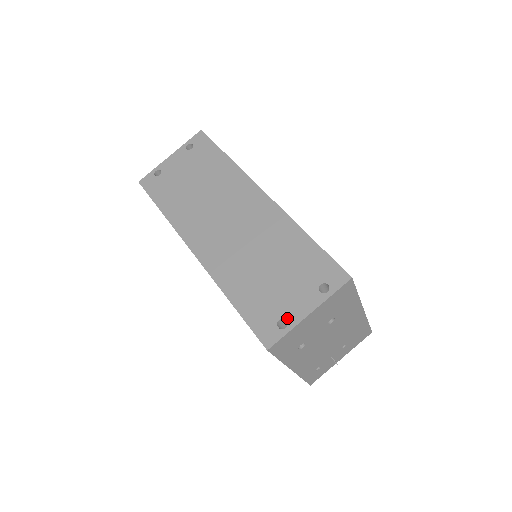
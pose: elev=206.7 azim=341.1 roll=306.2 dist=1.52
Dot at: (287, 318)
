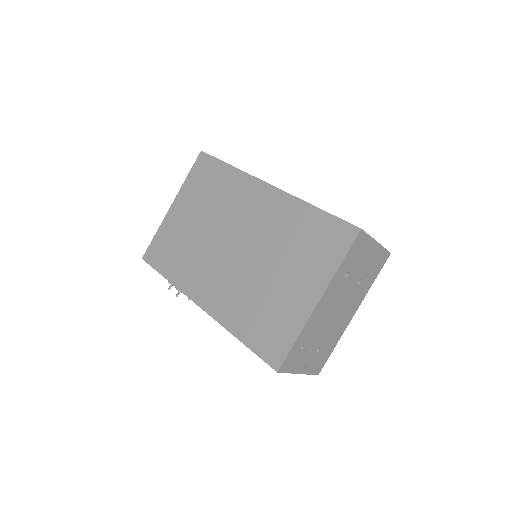
Dot at: occluded
